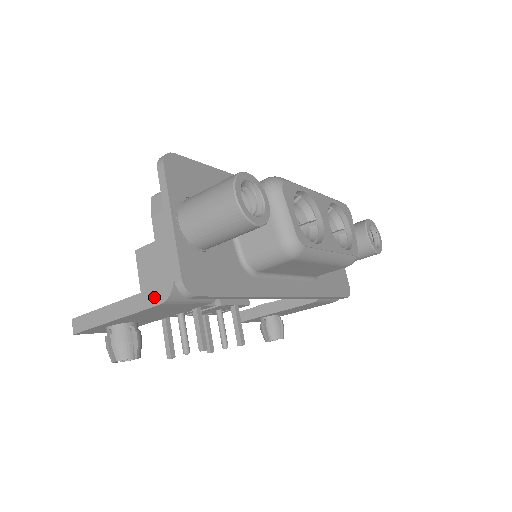
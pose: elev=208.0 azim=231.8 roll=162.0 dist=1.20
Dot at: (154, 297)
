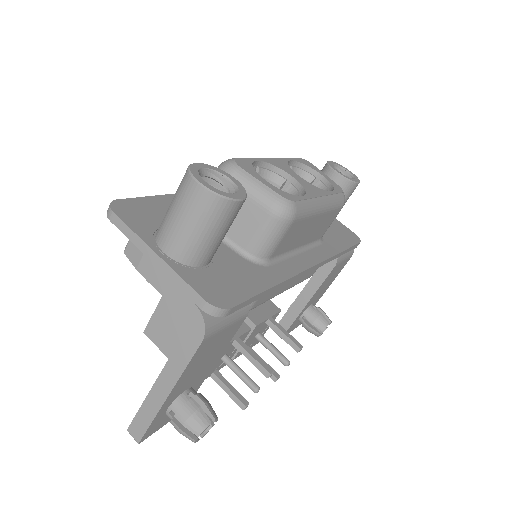
Dot at: (191, 340)
